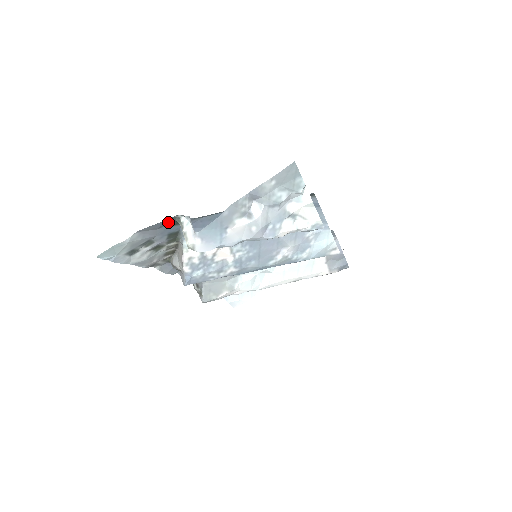
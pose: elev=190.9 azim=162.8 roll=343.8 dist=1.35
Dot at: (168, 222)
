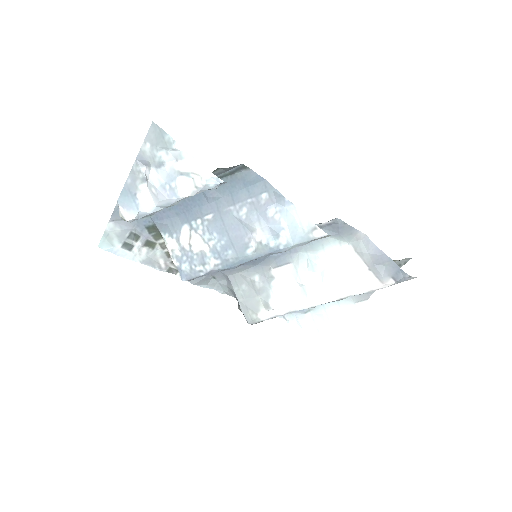
Dot at: occluded
